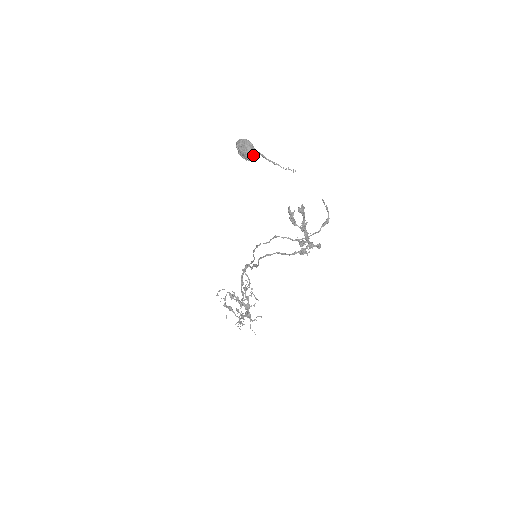
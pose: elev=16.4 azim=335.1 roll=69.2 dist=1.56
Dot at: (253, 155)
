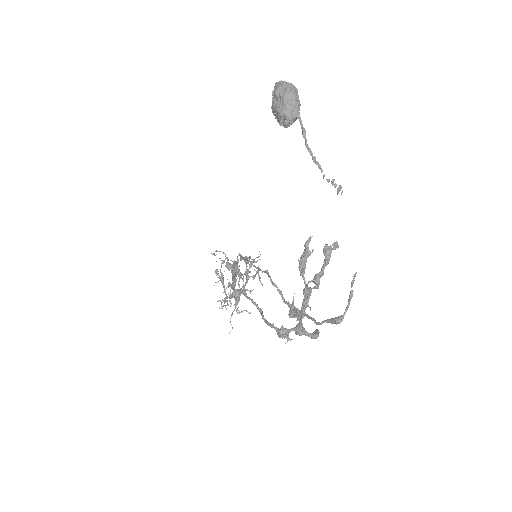
Dot at: (292, 121)
